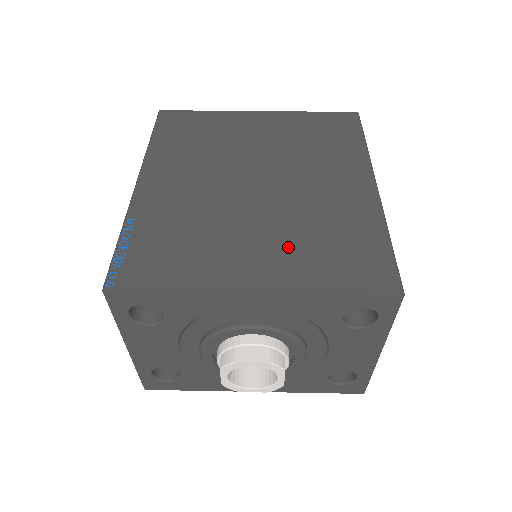
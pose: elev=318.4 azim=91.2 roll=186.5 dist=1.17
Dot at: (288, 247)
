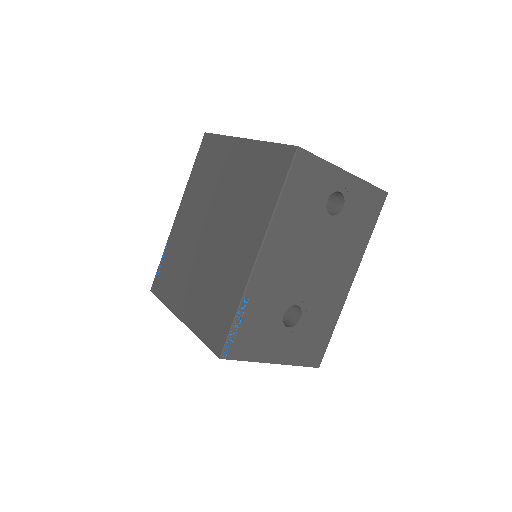
Dot at: (200, 296)
